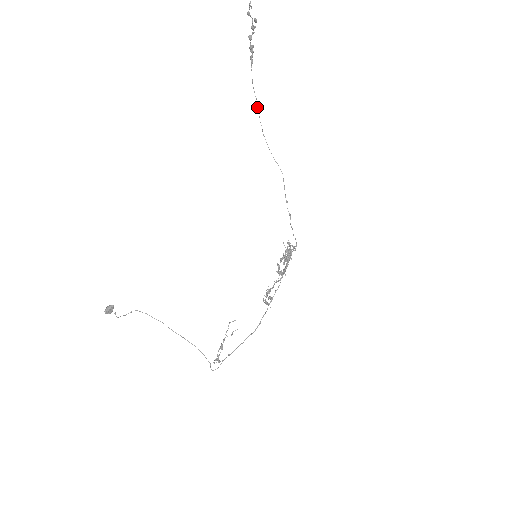
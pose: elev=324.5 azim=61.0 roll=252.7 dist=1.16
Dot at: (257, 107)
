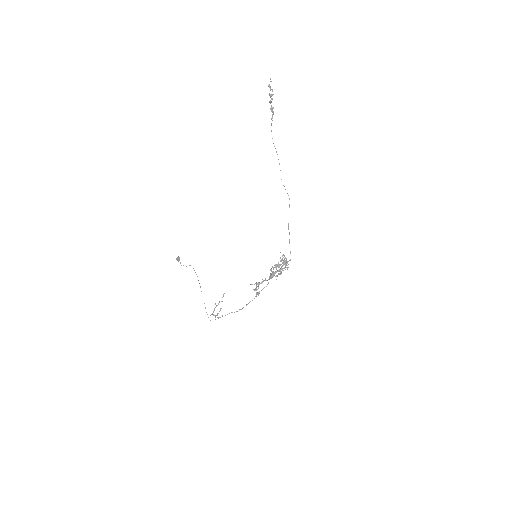
Dot at: occluded
